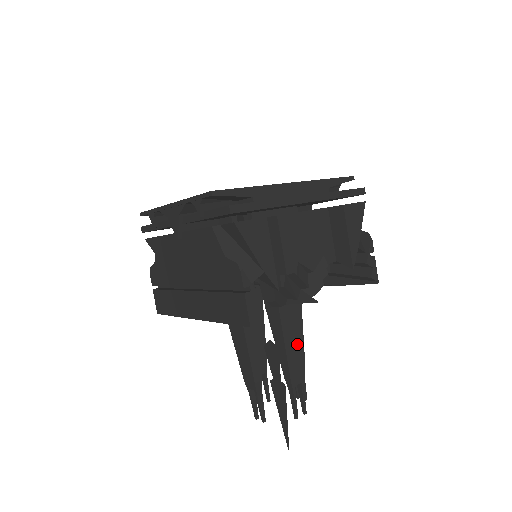
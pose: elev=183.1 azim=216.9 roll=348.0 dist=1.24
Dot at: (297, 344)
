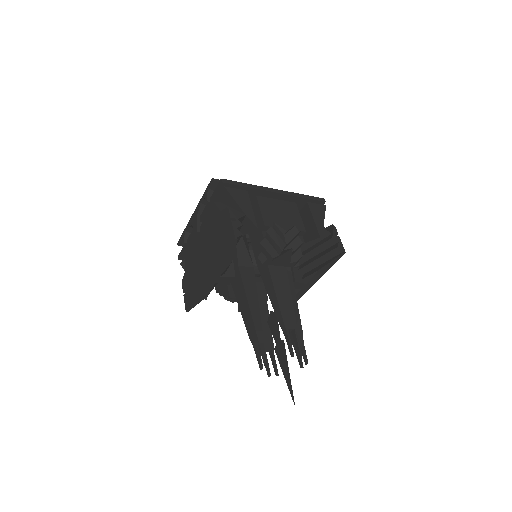
Dot at: (287, 298)
